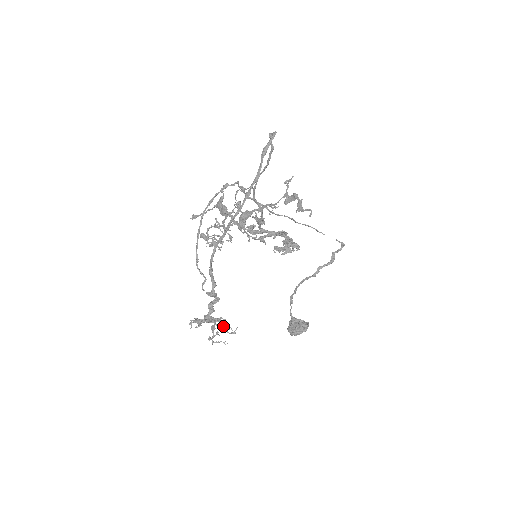
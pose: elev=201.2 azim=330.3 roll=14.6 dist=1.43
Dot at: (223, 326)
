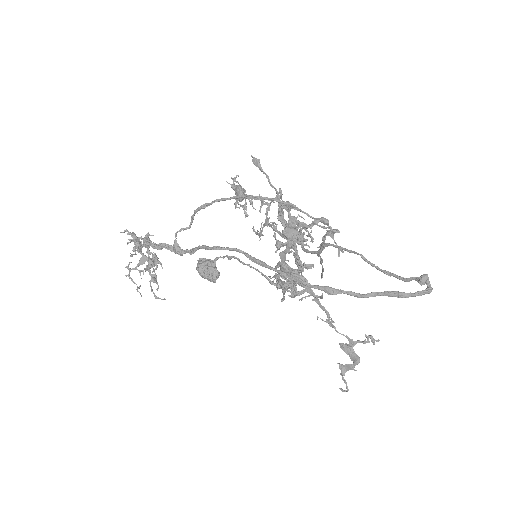
Dot at: (154, 280)
